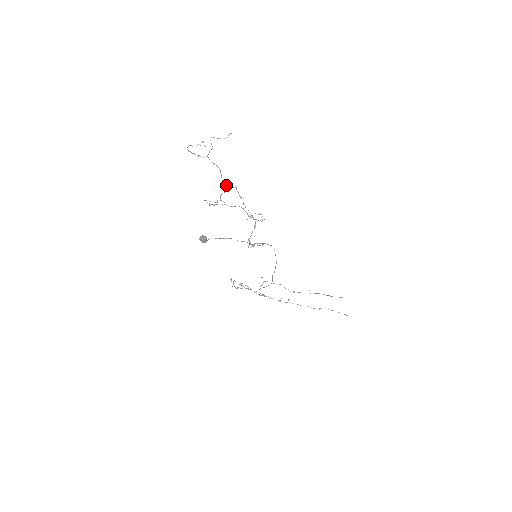
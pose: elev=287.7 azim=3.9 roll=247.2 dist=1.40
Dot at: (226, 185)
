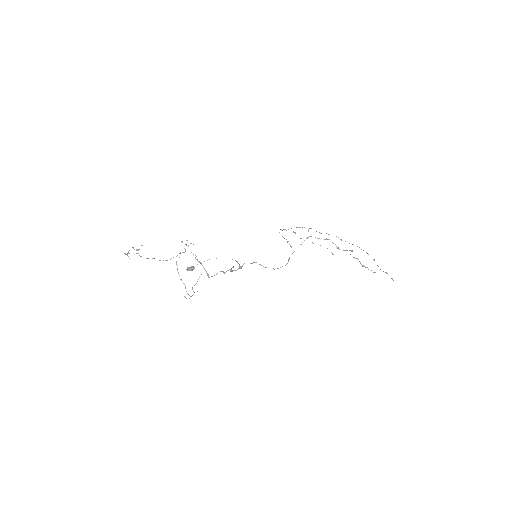
Dot at: (171, 258)
